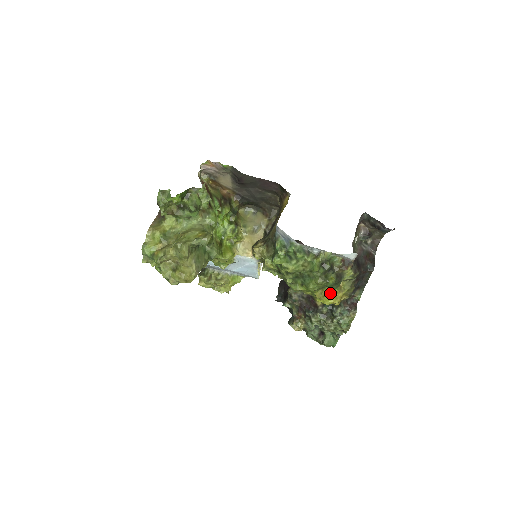
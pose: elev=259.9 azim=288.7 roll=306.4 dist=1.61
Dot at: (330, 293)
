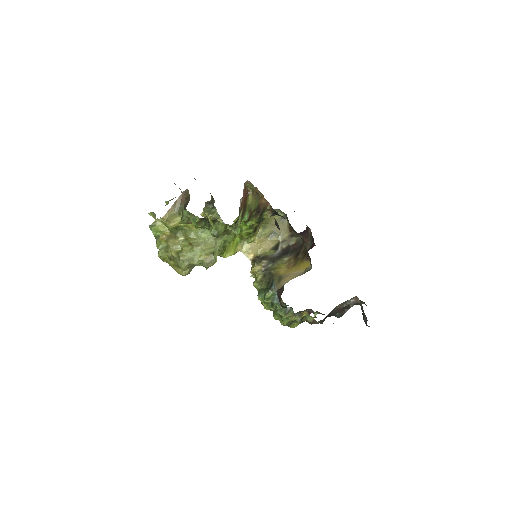
Dot at: occluded
